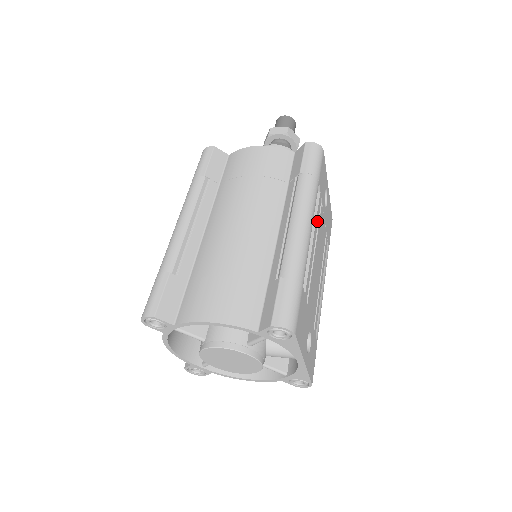
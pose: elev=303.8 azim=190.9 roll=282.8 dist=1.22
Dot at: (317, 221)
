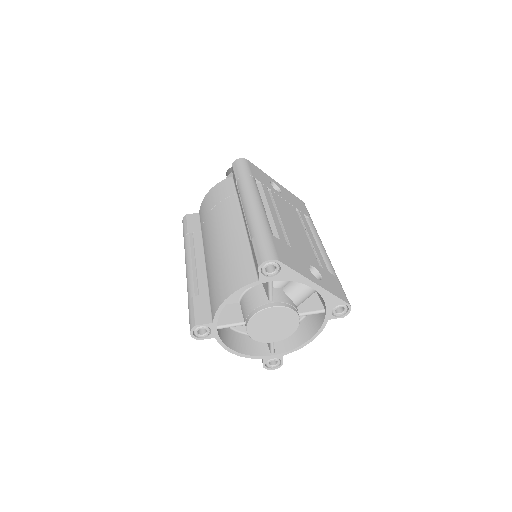
Dot at: (269, 199)
